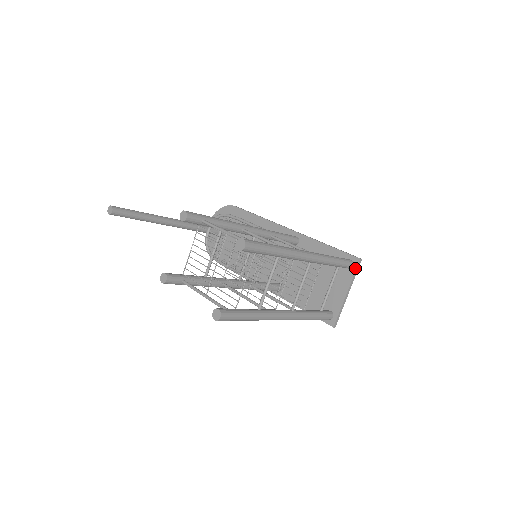
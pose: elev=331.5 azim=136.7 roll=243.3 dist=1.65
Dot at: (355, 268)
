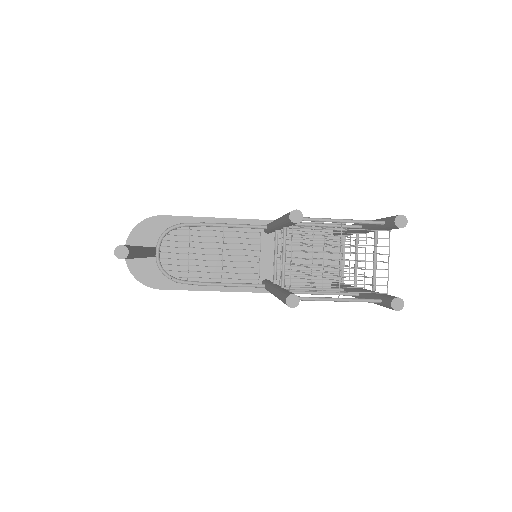
Dot at: occluded
